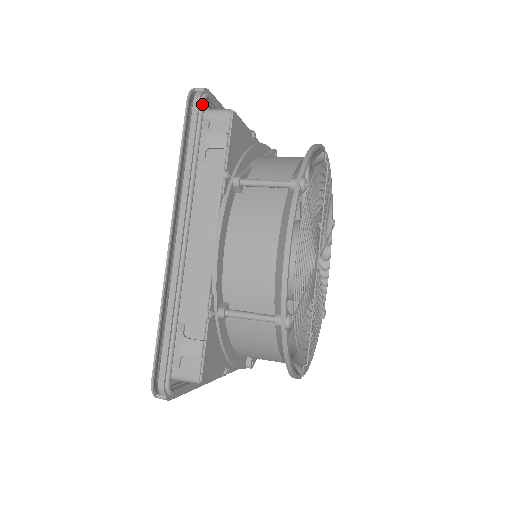
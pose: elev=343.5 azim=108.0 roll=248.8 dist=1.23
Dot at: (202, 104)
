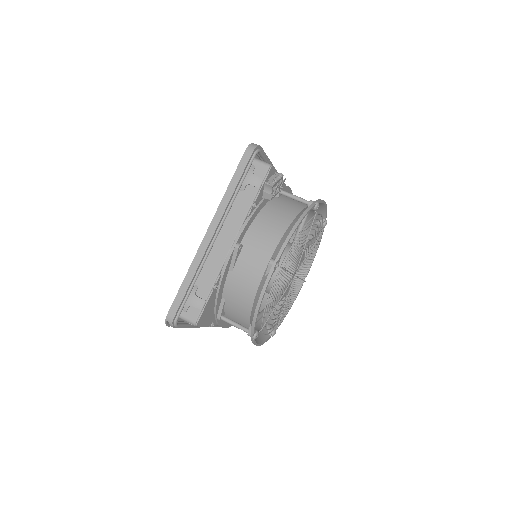
Dot at: (177, 327)
